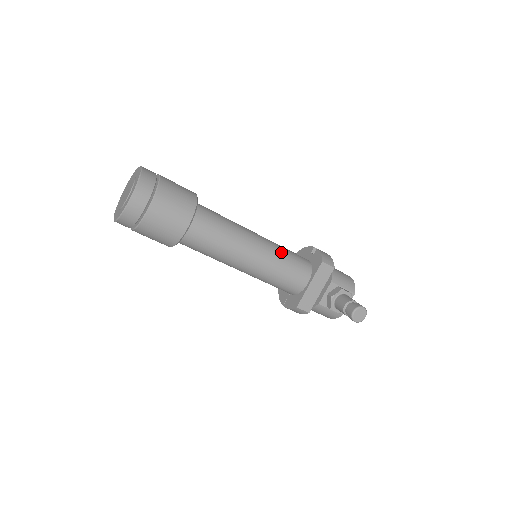
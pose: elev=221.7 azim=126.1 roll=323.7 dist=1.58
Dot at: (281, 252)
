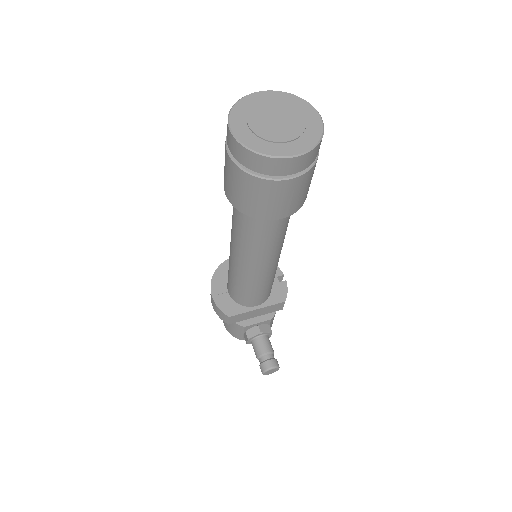
Dot at: occluded
